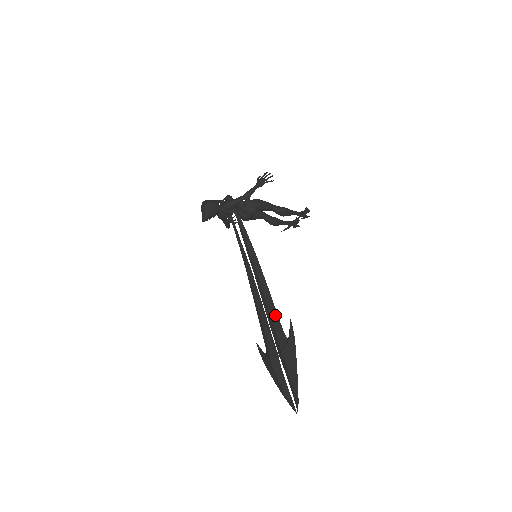
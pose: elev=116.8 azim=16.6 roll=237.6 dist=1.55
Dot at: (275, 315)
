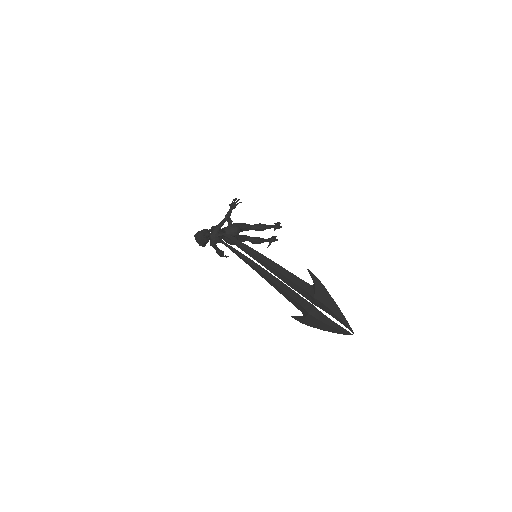
Dot at: (294, 277)
